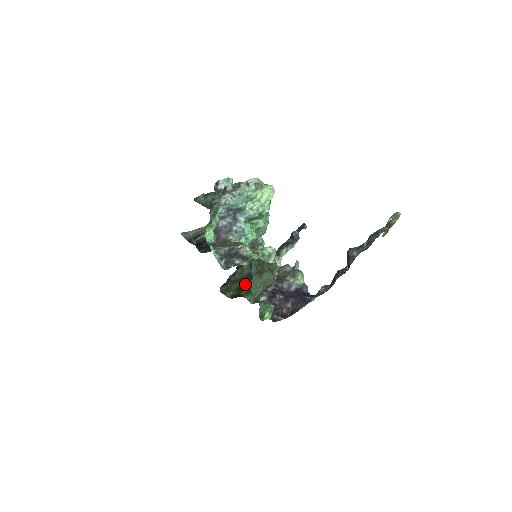
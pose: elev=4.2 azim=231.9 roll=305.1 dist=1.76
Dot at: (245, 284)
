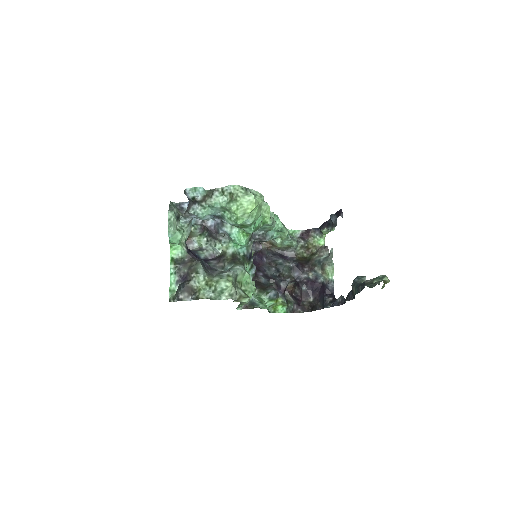
Dot at: occluded
